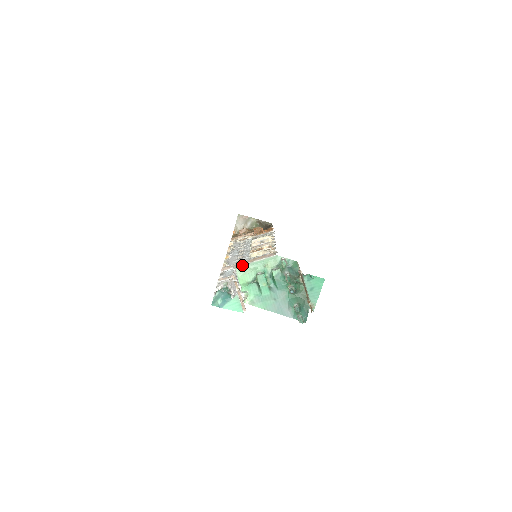
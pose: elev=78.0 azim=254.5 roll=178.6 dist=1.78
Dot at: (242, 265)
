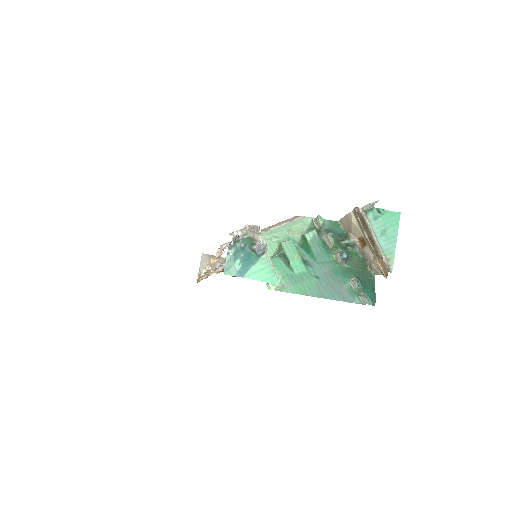
Dot at: occluded
